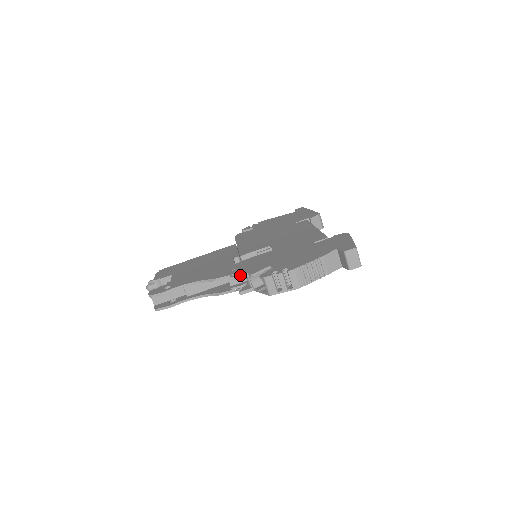
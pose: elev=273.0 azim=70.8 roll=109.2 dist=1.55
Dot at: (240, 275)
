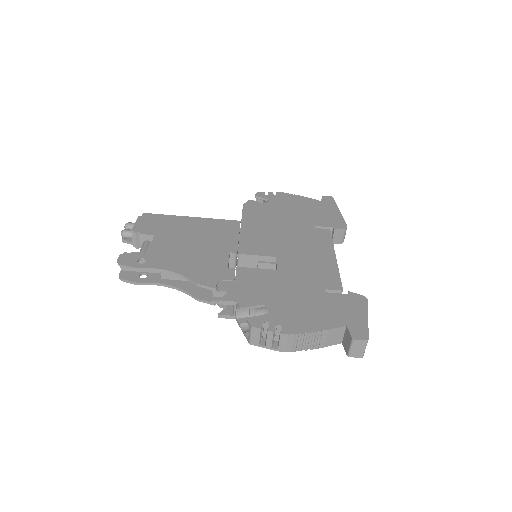
Dot at: (227, 299)
